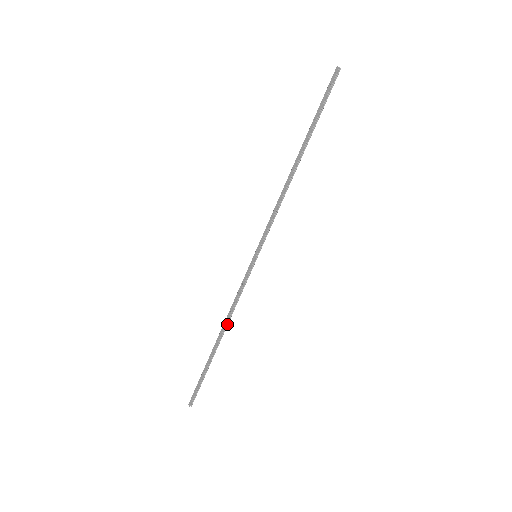
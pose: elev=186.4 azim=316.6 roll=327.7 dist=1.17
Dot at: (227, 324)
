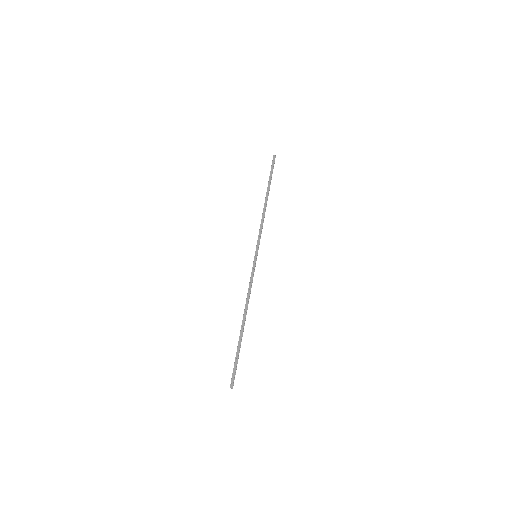
Dot at: (247, 308)
